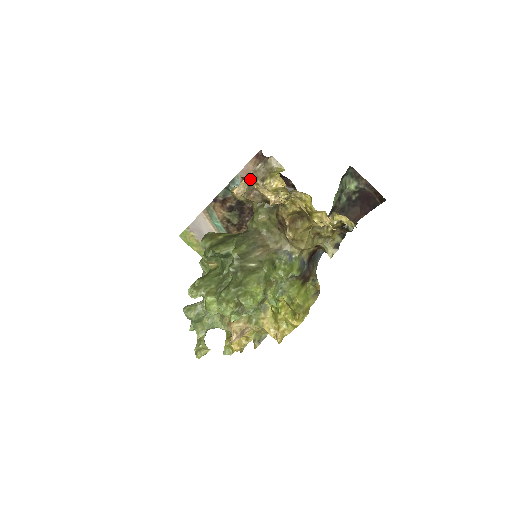
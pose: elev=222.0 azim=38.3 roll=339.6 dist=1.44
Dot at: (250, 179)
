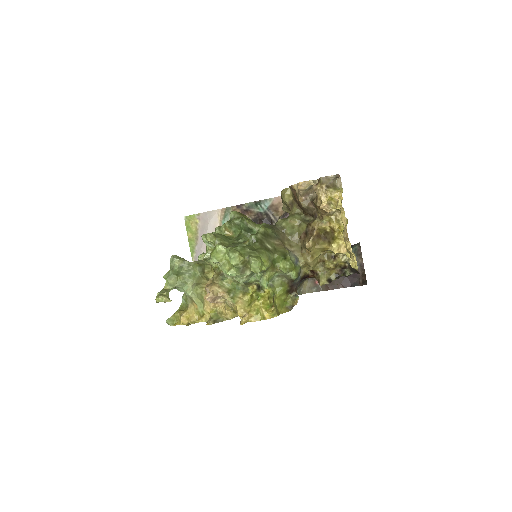
Dot at: (315, 183)
